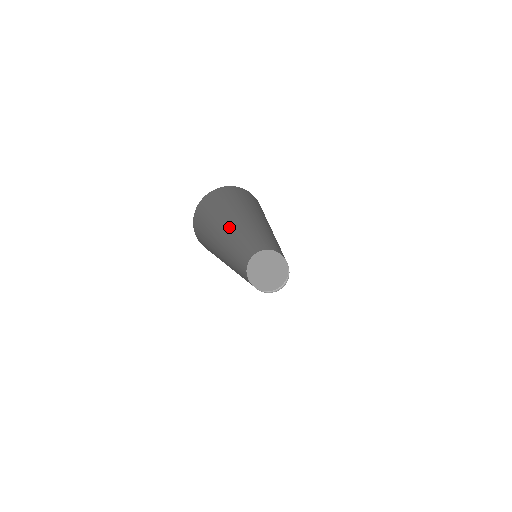
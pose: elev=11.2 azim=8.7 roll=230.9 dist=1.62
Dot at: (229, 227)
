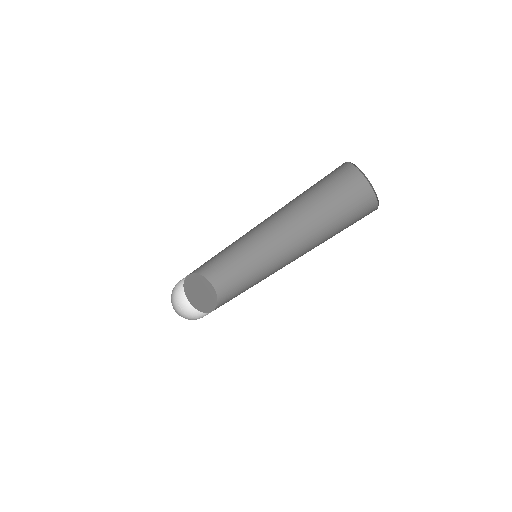
Dot at: occluded
